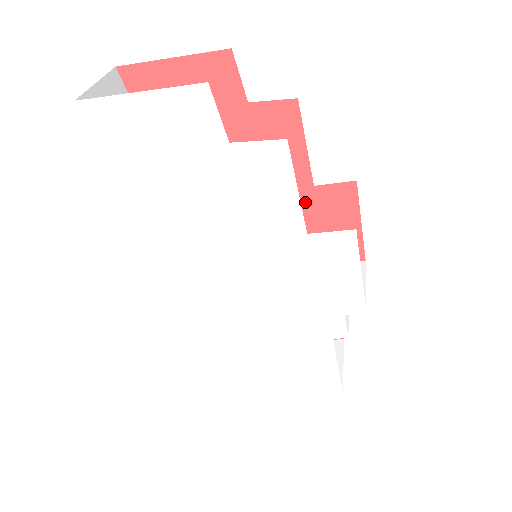
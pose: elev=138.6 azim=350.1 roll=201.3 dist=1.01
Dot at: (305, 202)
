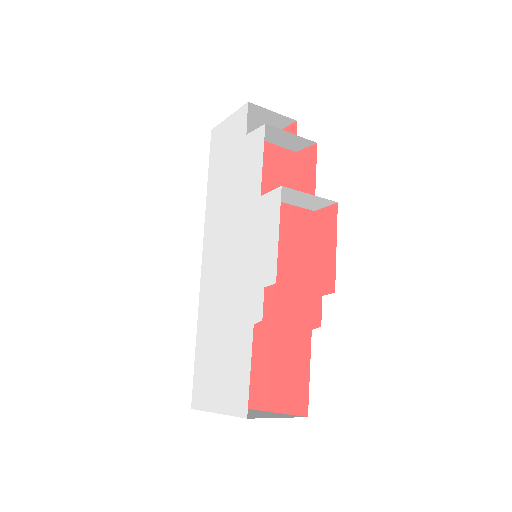
Dot at: (308, 227)
